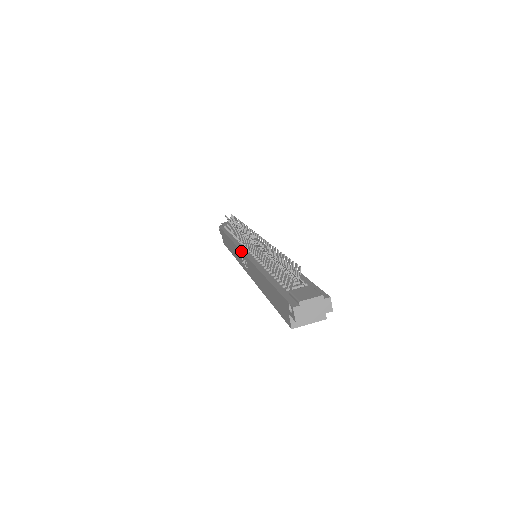
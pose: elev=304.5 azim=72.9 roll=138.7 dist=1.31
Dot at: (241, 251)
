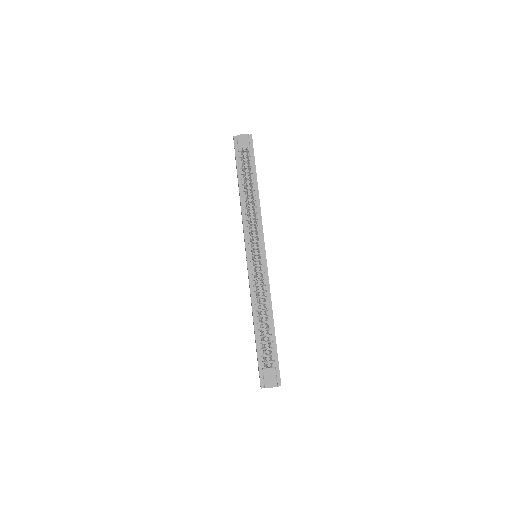
Dot at: (246, 253)
